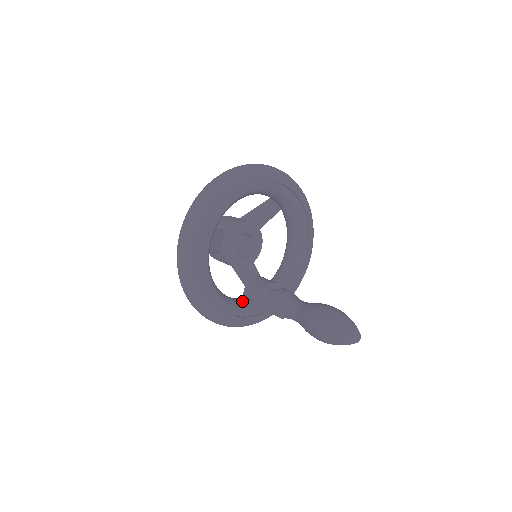
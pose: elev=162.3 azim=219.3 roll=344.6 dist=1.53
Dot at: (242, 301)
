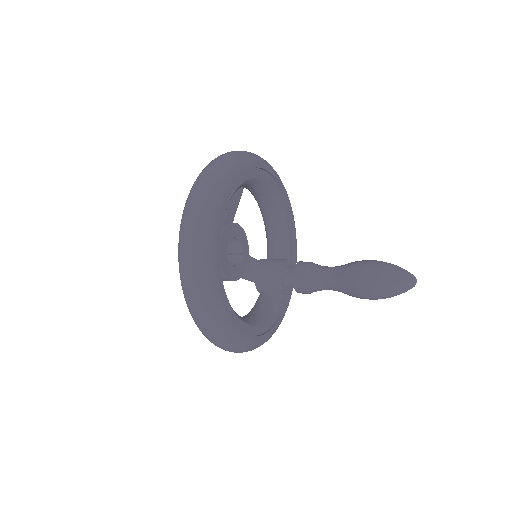
Dot at: (268, 303)
